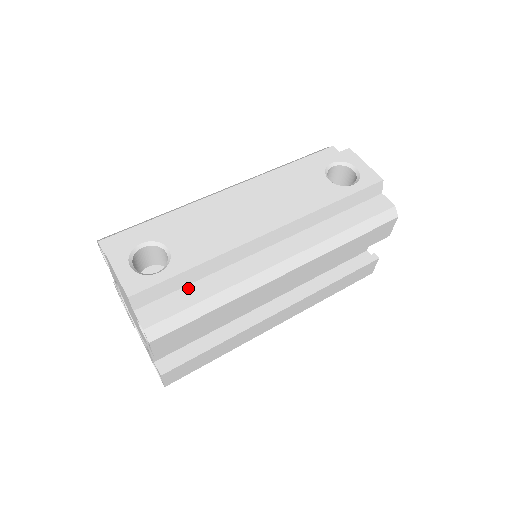
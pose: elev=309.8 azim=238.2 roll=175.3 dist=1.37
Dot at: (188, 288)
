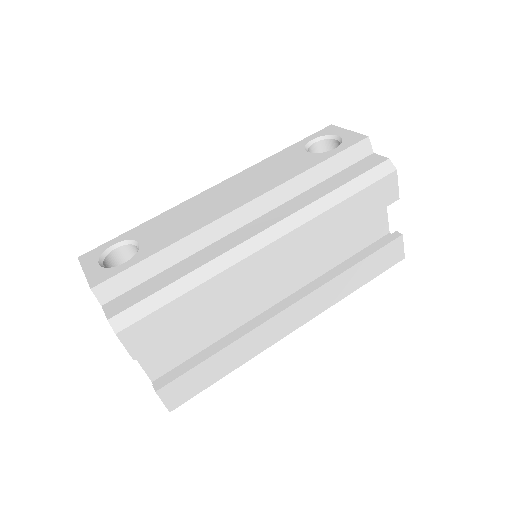
Dot at: (159, 276)
